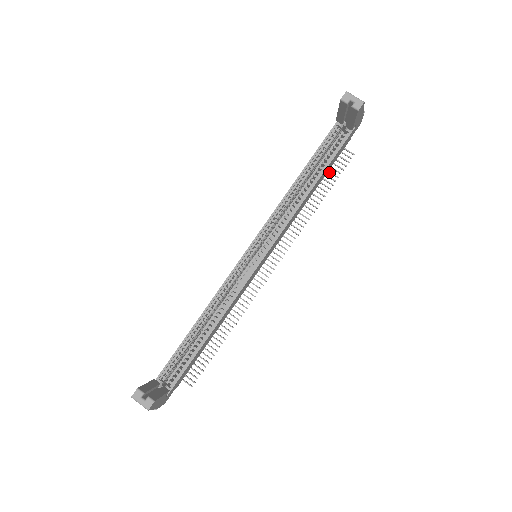
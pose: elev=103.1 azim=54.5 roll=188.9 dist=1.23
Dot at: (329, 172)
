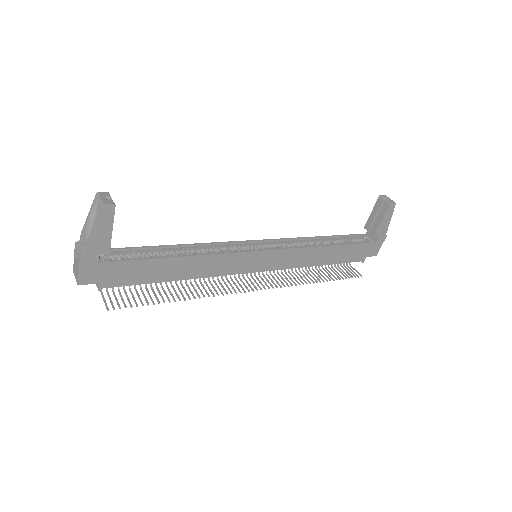
Dot at: (338, 273)
